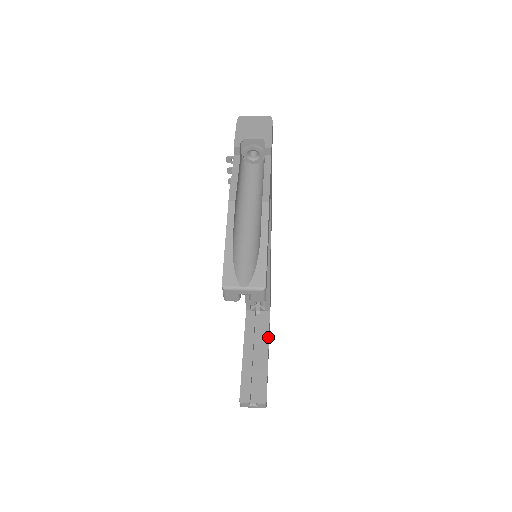
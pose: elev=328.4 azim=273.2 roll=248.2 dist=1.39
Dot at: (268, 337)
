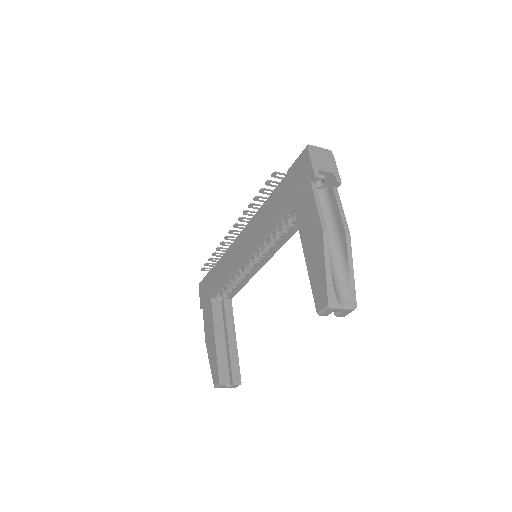
Dot at: (234, 324)
